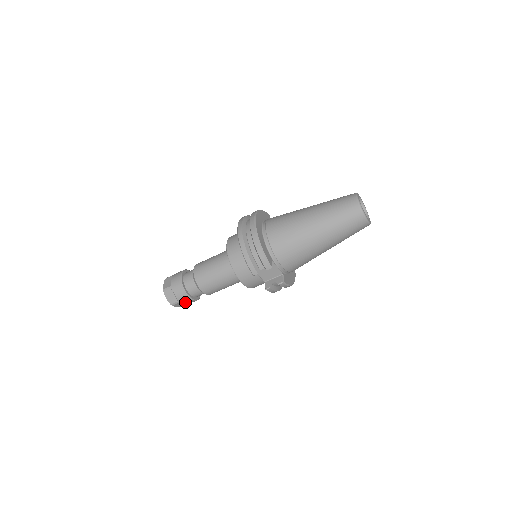
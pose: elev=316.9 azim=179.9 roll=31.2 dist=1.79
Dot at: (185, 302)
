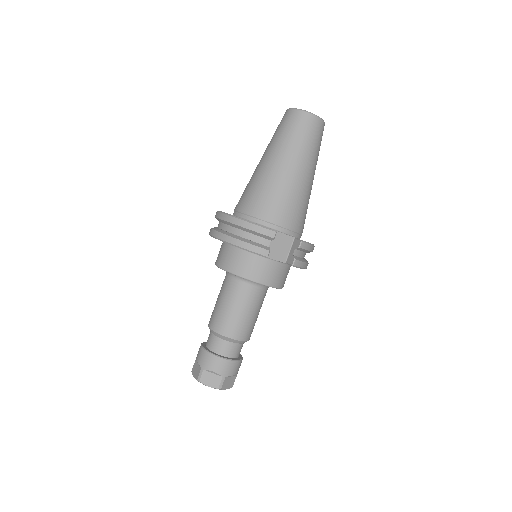
Dot at: (231, 372)
